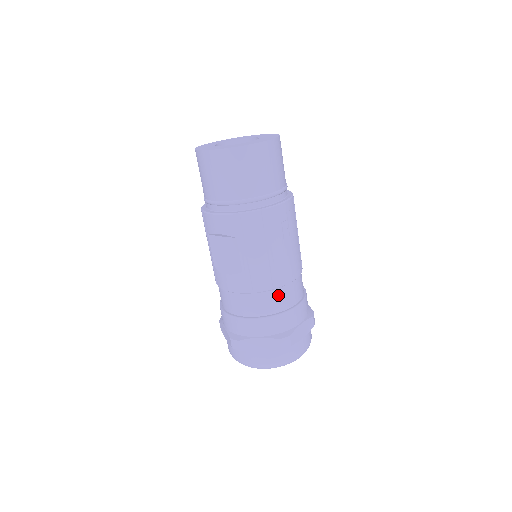
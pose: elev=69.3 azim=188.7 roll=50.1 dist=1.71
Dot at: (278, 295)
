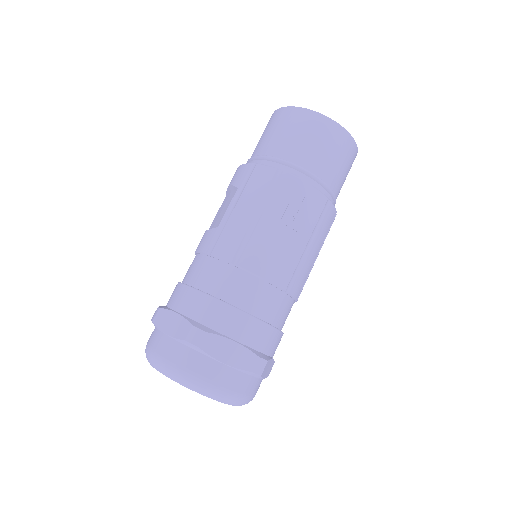
Dot at: (232, 276)
